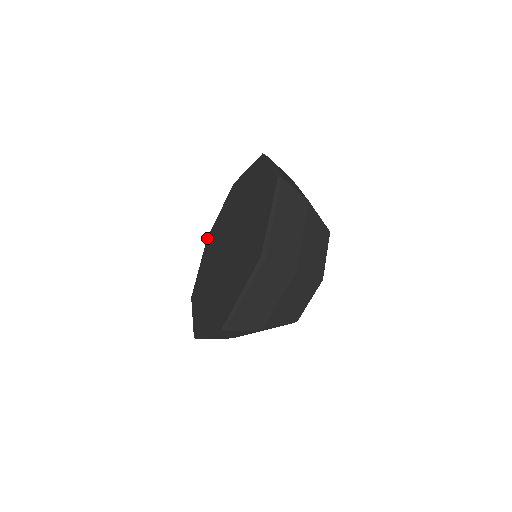
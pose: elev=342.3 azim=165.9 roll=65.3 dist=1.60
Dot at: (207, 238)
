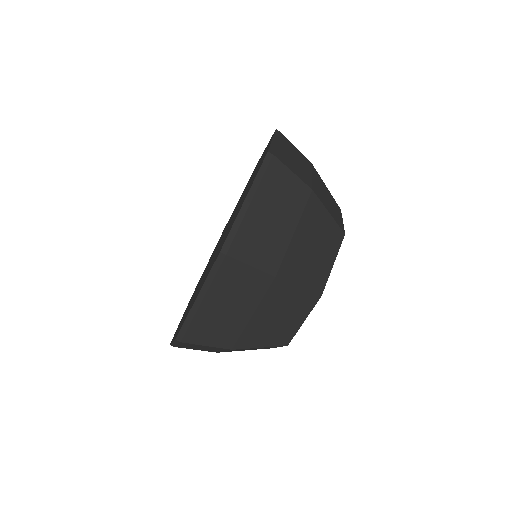
Dot at: occluded
